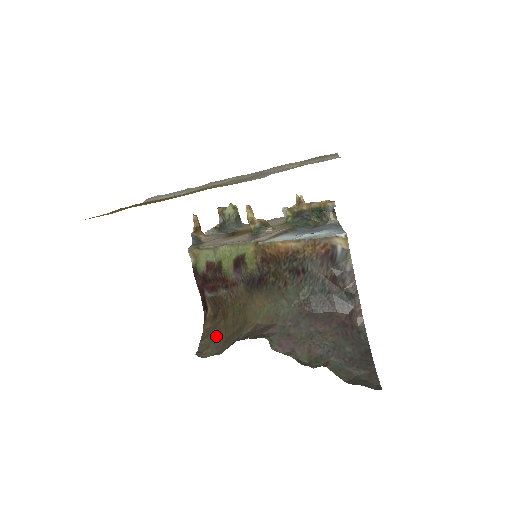
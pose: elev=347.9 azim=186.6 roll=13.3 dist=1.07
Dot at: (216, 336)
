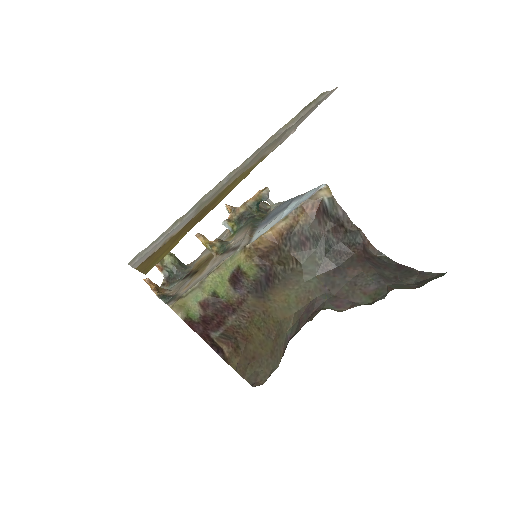
Dot at: (256, 360)
